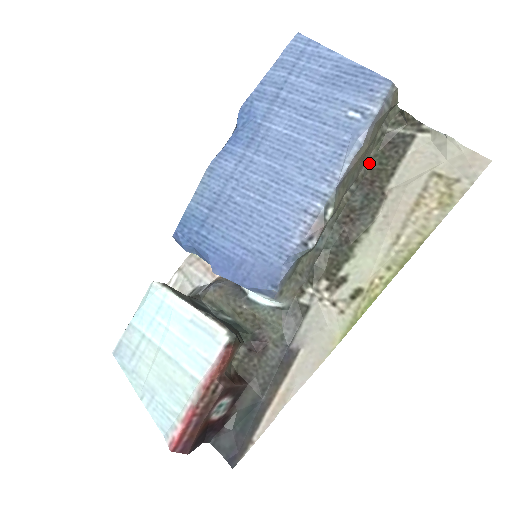
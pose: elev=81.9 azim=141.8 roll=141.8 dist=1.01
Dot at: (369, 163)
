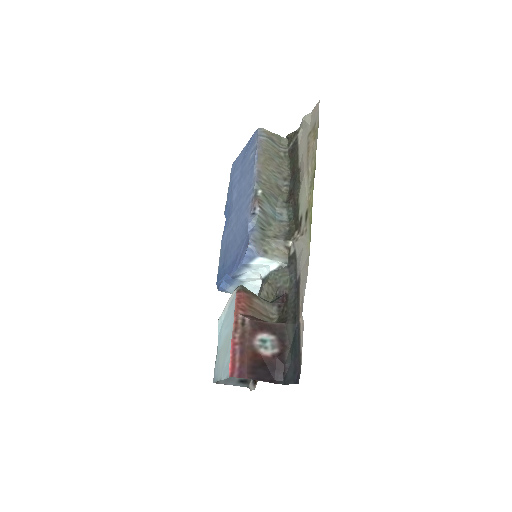
Dot at: (289, 169)
